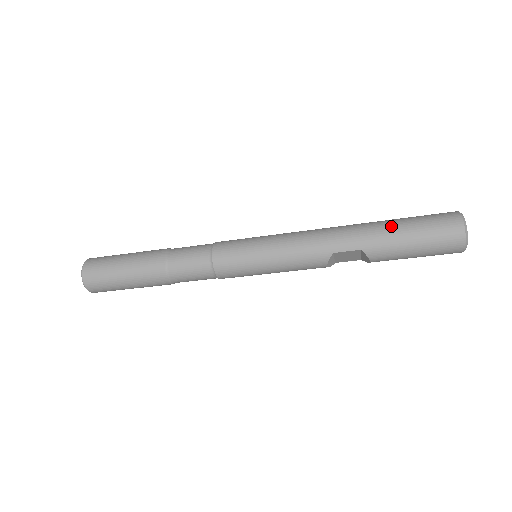
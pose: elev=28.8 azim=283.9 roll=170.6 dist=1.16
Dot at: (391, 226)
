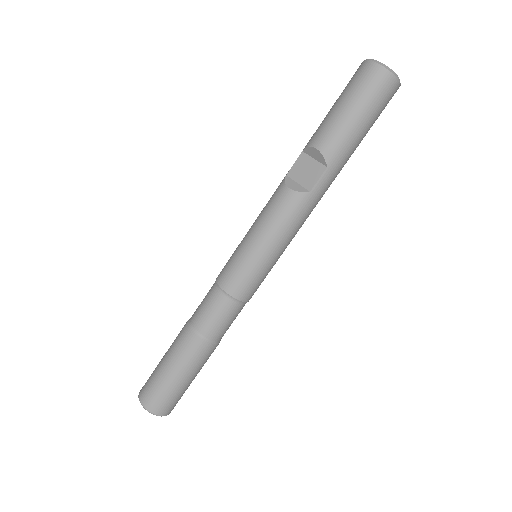
Dot at: occluded
